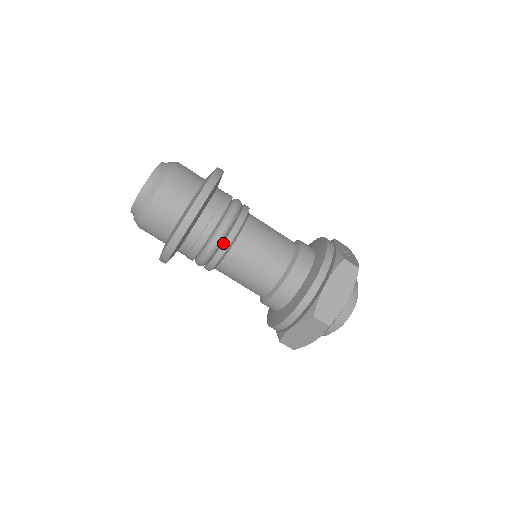
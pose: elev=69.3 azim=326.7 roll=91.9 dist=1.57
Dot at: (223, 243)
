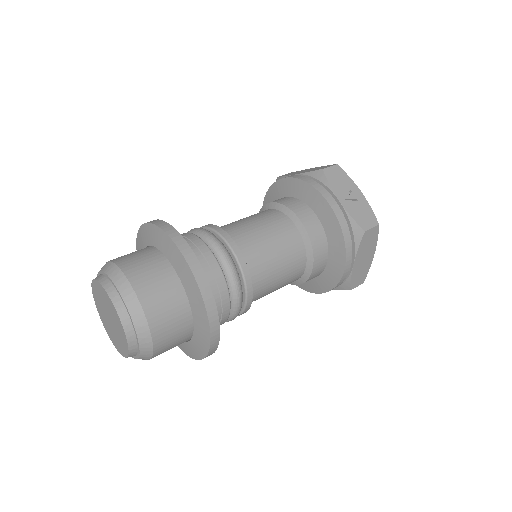
Dot at: (243, 311)
